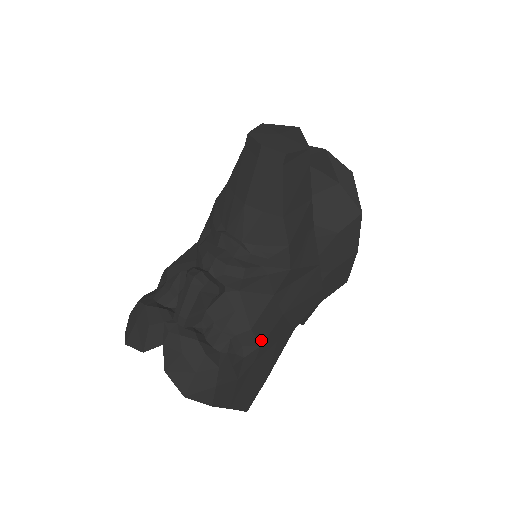
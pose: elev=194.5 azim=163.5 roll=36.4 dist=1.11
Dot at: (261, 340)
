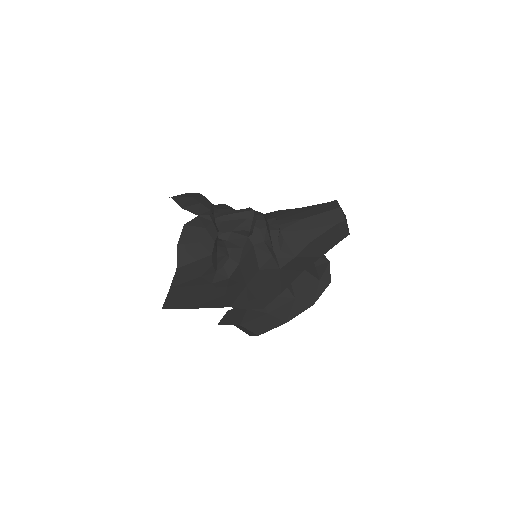
Dot at: (232, 277)
